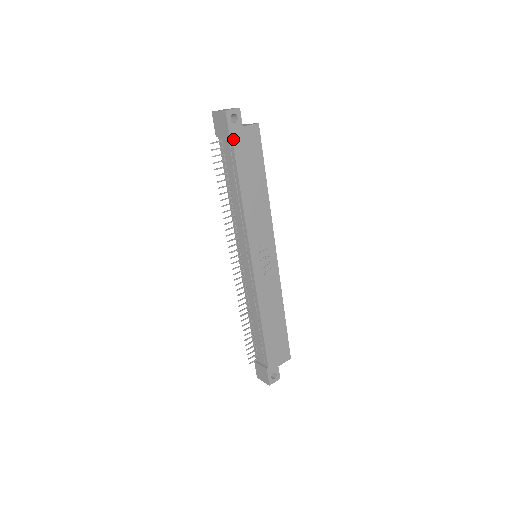
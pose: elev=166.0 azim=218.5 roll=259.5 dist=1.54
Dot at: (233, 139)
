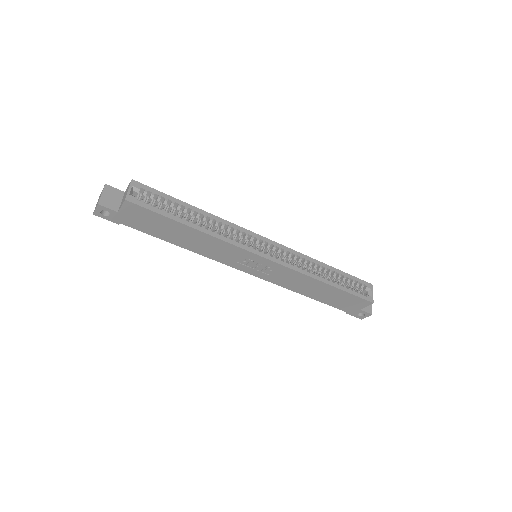
Dot at: (124, 224)
